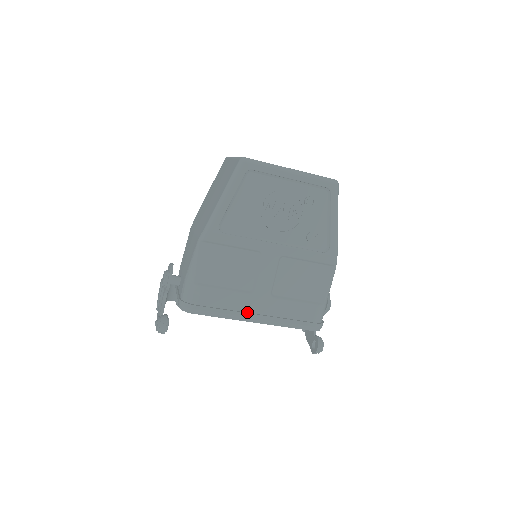
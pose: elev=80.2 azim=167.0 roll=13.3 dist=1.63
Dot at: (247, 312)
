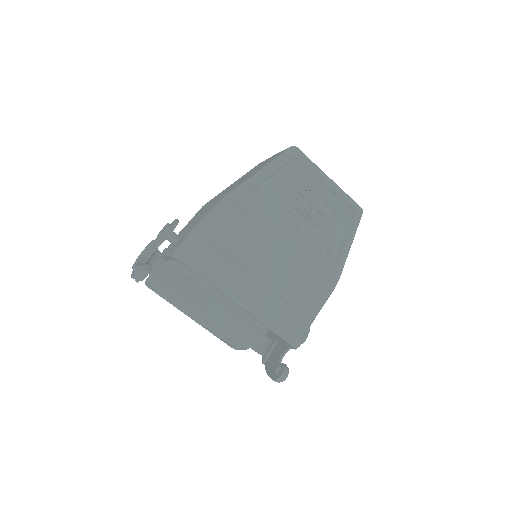
Dot at: (238, 291)
